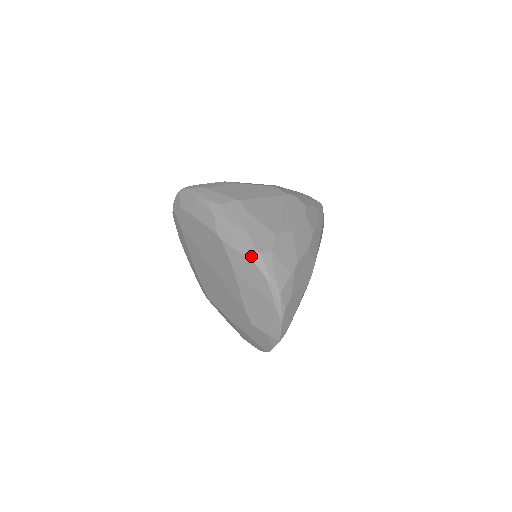
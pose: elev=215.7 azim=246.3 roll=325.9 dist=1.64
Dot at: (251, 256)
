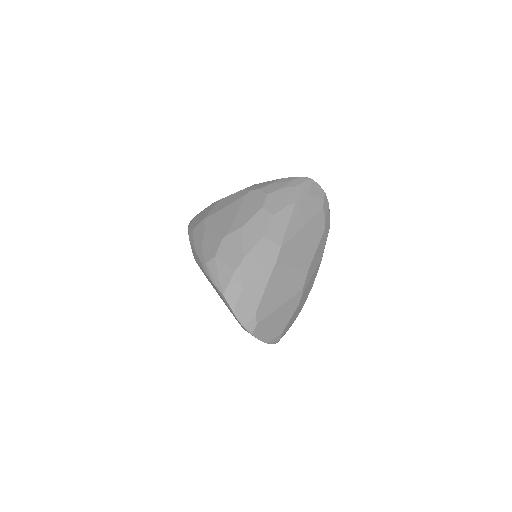
Dot at: (203, 267)
